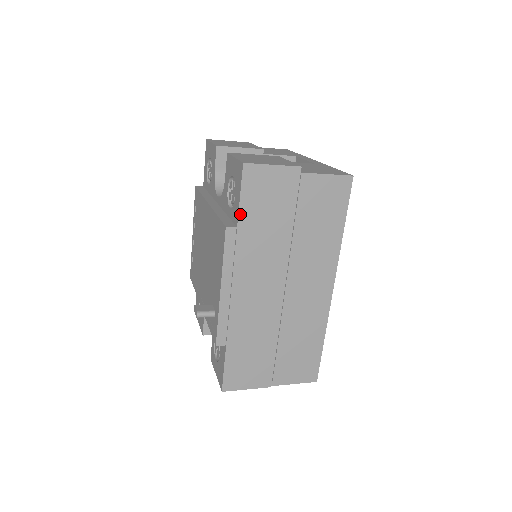
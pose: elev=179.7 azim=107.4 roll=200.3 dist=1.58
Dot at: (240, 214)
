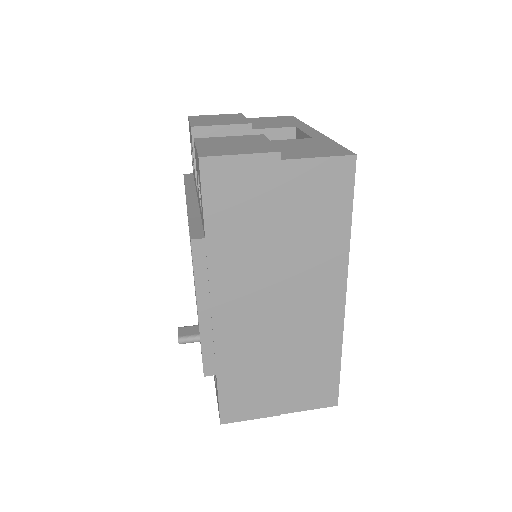
Dot at: (206, 222)
